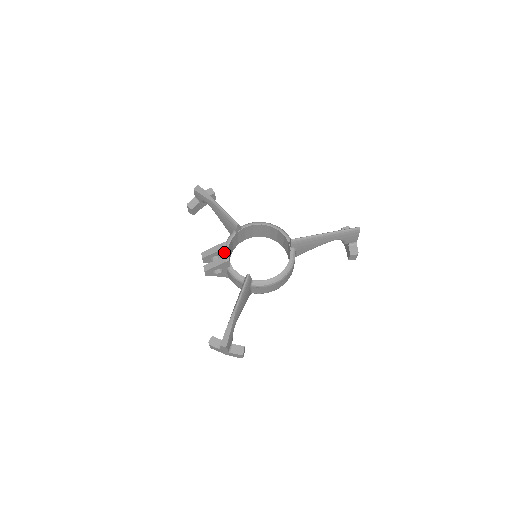
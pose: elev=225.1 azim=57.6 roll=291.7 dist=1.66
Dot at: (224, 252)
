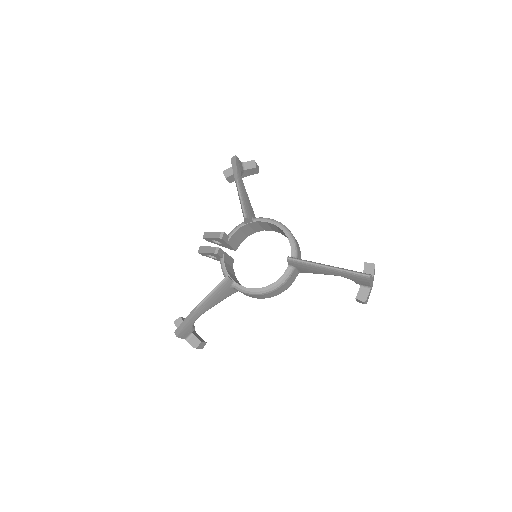
Dot at: (222, 241)
